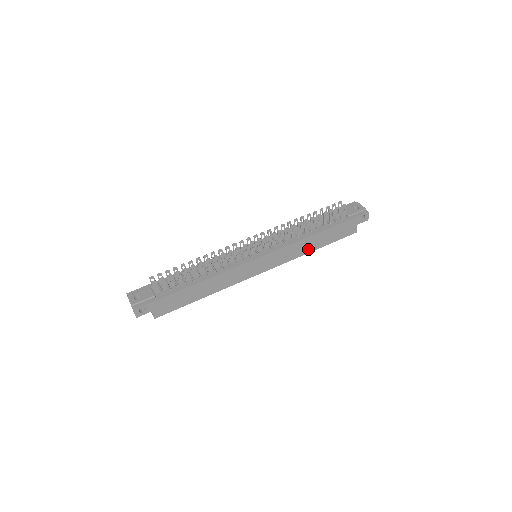
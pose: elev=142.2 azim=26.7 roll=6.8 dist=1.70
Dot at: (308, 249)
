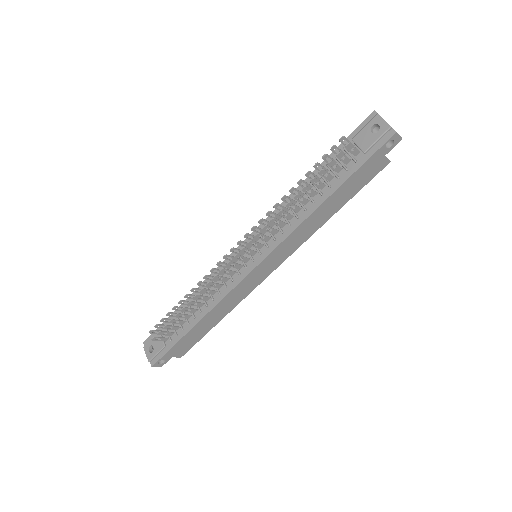
Dot at: (321, 221)
